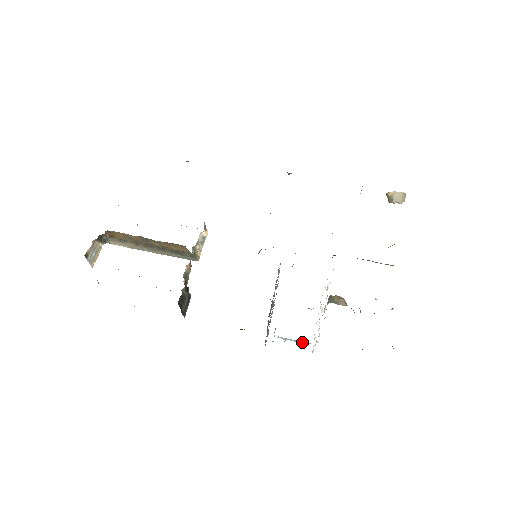
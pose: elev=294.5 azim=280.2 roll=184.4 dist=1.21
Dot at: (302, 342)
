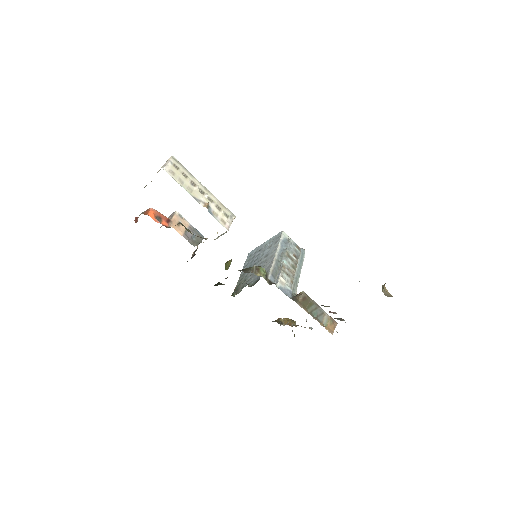
Dot at: occluded
